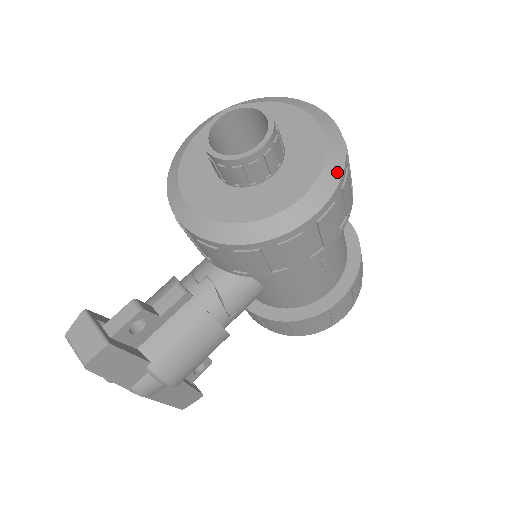
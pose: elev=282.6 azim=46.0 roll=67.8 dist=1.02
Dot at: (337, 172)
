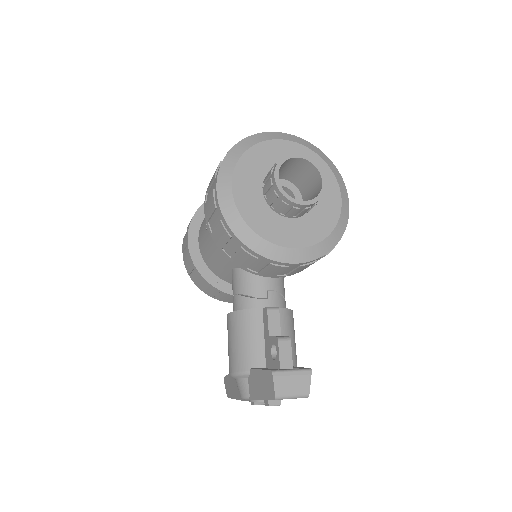
Dot at: (337, 171)
